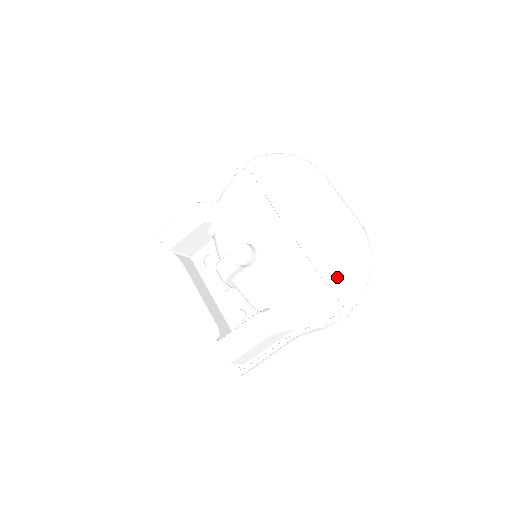
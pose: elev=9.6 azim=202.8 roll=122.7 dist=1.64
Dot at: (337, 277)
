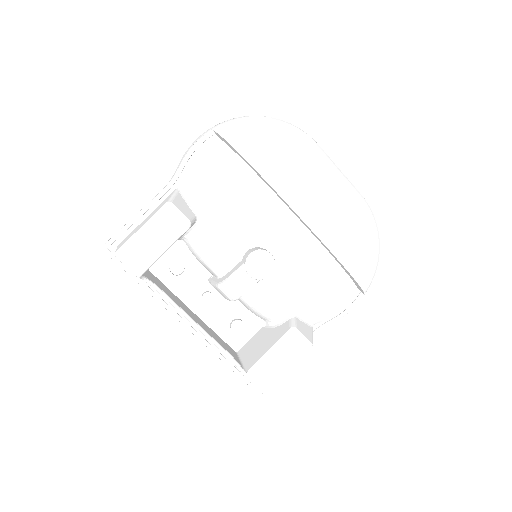
Dot at: (361, 266)
